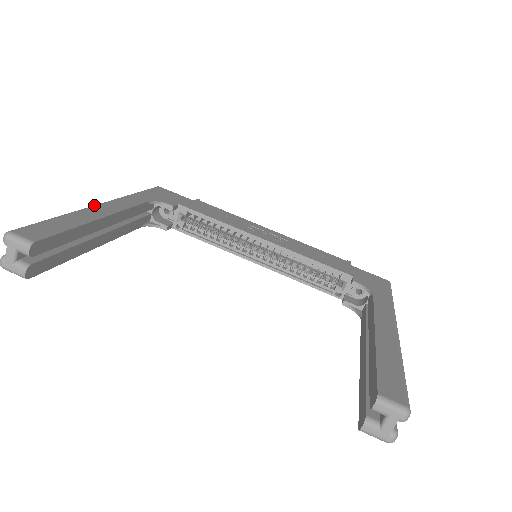
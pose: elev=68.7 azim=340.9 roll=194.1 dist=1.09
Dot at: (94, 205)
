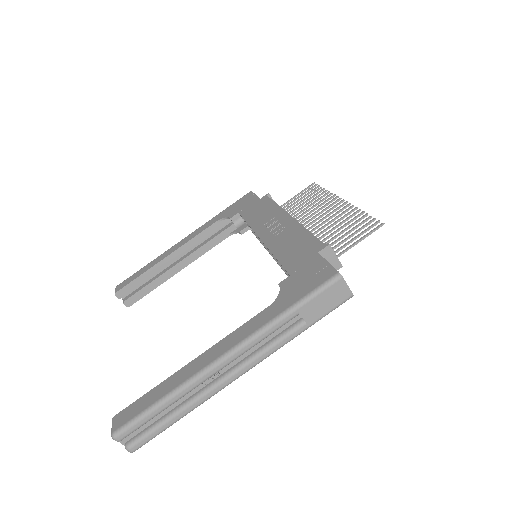
Dot at: (176, 244)
